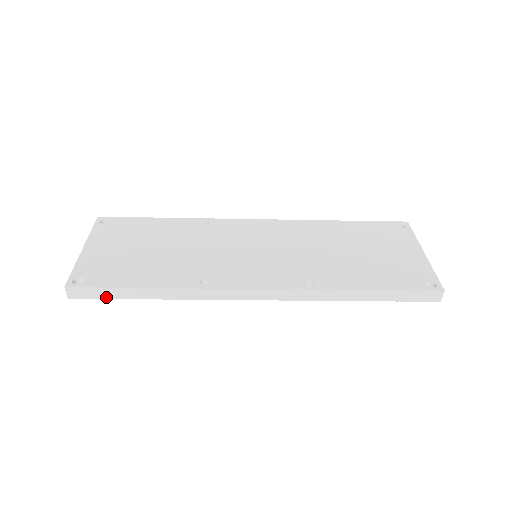
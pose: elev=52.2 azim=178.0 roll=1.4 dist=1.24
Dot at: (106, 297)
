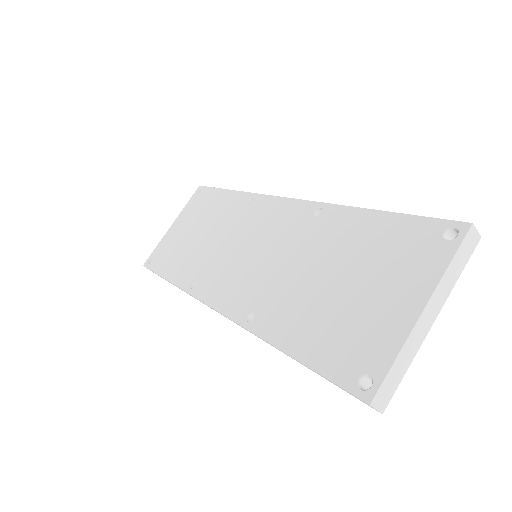
Dot at: occluded
